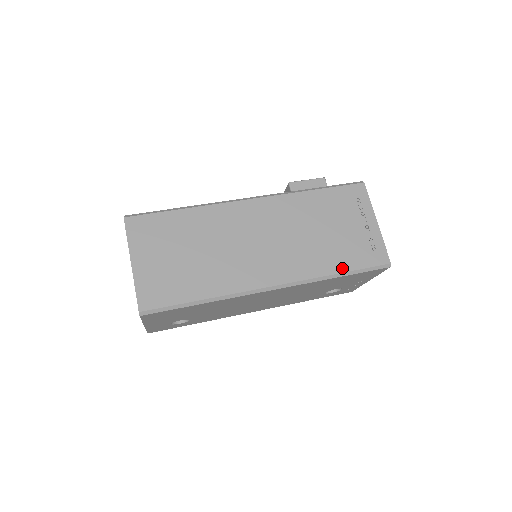
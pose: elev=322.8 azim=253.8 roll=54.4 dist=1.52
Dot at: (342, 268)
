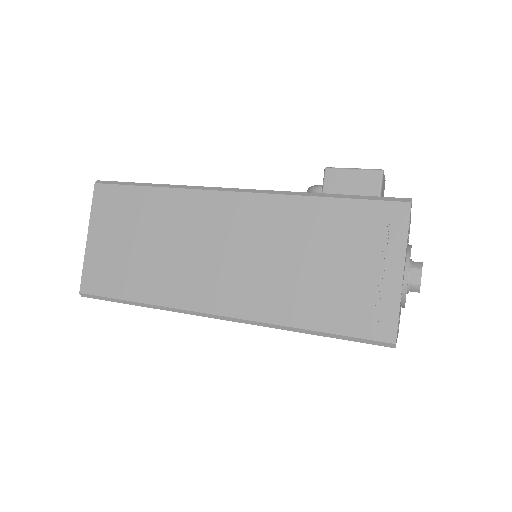
Dot at: (316, 324)
